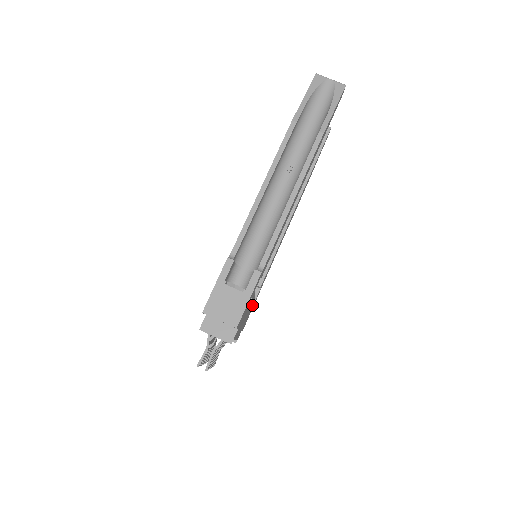
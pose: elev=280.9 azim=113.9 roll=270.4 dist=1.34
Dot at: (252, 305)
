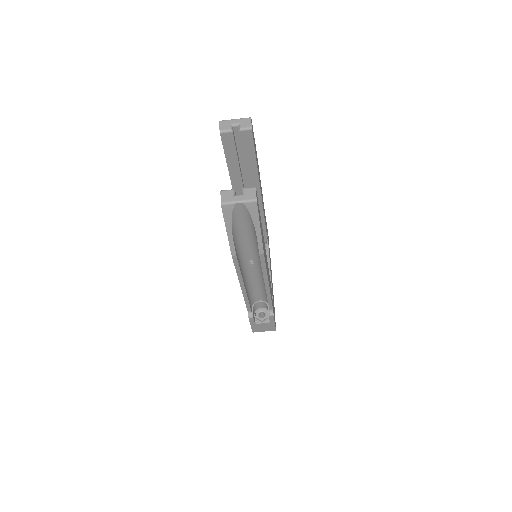
Dot at: occluded
